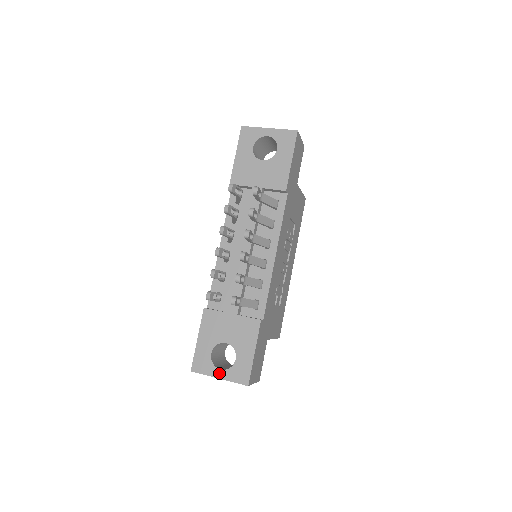
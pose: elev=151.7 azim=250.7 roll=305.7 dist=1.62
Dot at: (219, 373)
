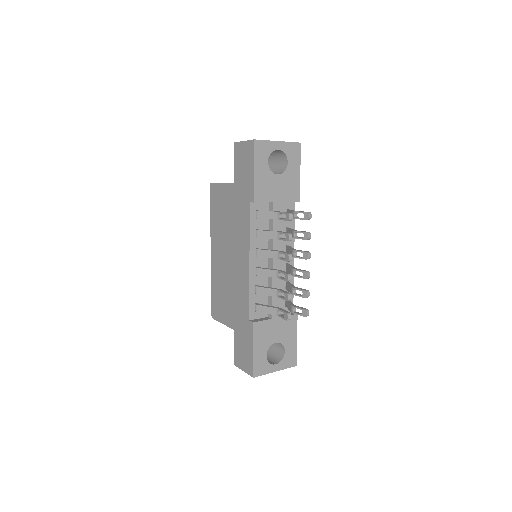
Dot at: (275, 368)
